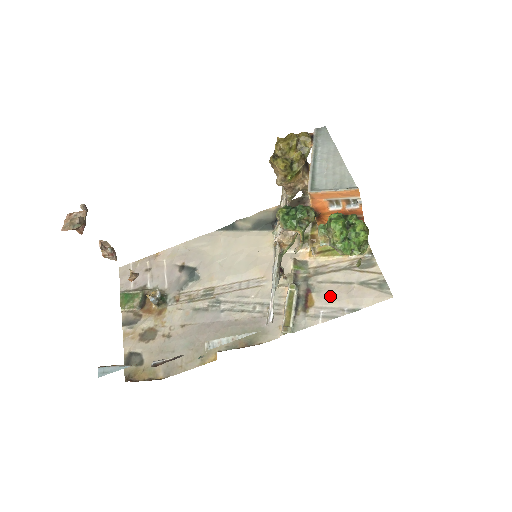
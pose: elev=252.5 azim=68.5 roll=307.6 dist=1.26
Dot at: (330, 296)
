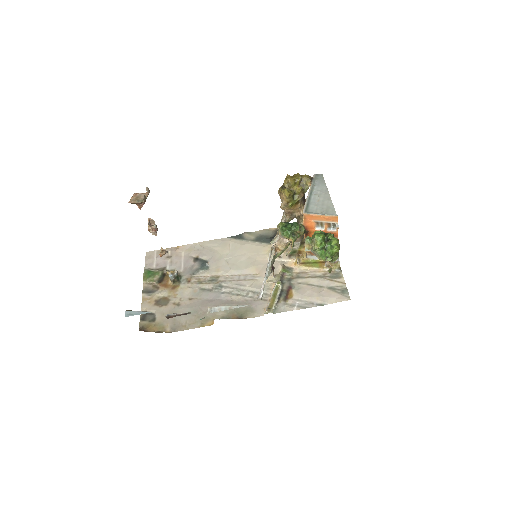
Dot at: (305, 293)
